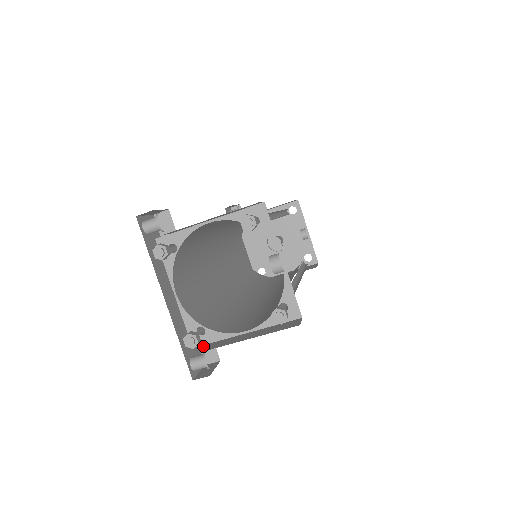
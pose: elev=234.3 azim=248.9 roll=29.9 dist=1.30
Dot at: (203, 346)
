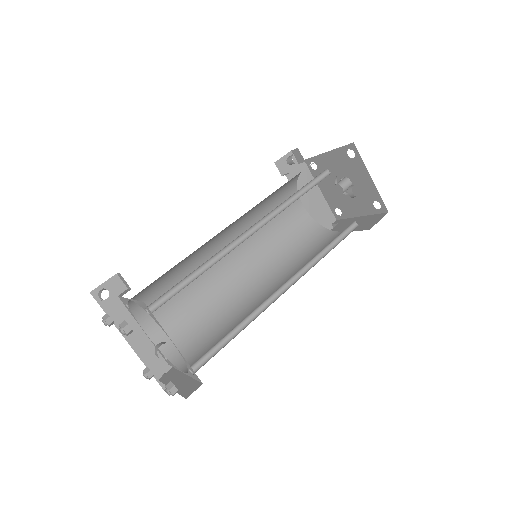
Dot at: occluded
